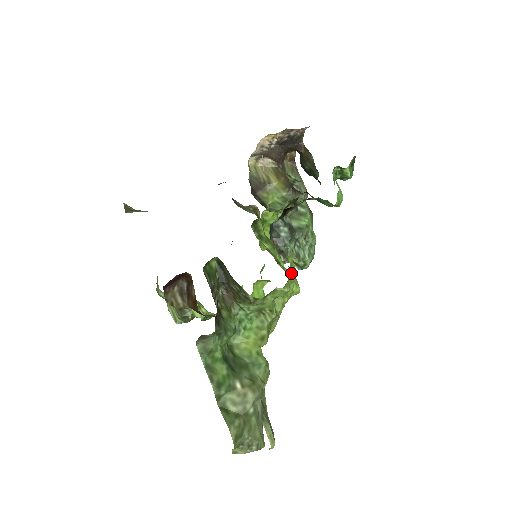
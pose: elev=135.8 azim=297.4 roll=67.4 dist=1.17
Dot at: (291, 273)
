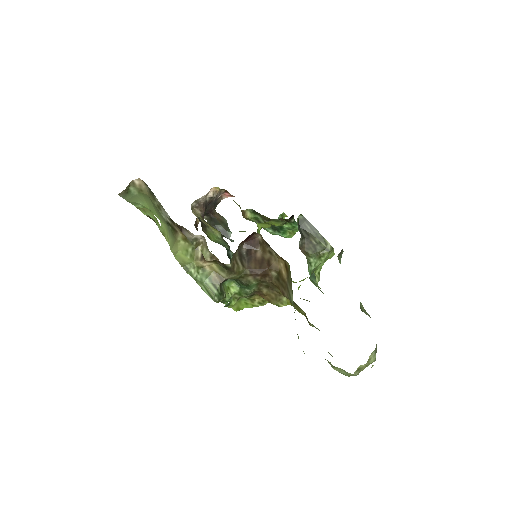
Dot at: occluded
